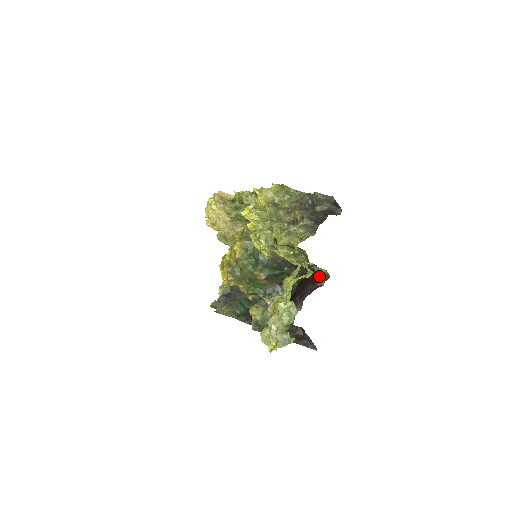
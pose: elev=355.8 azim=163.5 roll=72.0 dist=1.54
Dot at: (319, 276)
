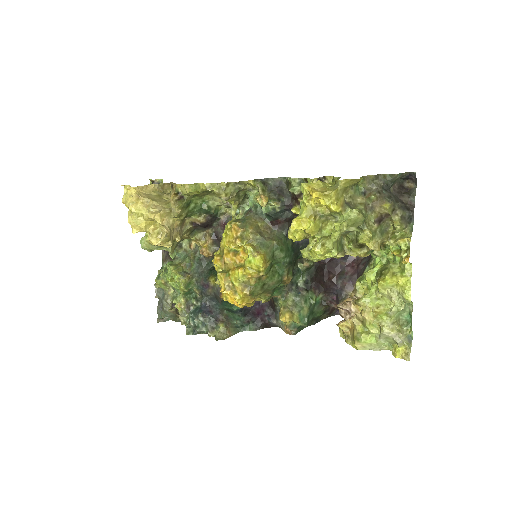
Dot at: occluded
